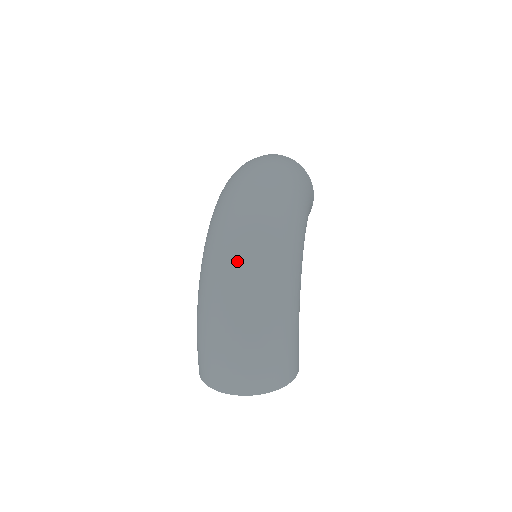
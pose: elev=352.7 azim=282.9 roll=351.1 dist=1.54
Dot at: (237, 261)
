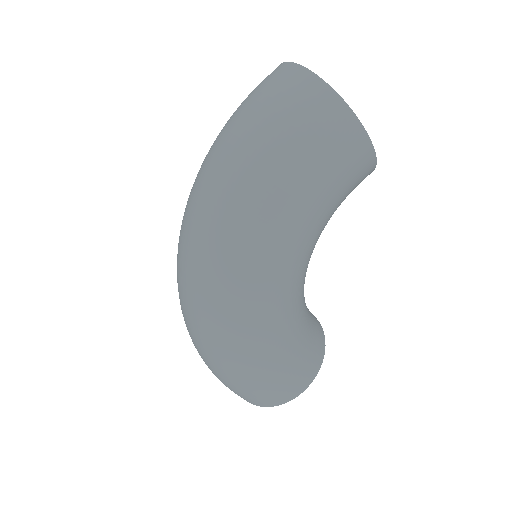
Dot at: (181, 304)
